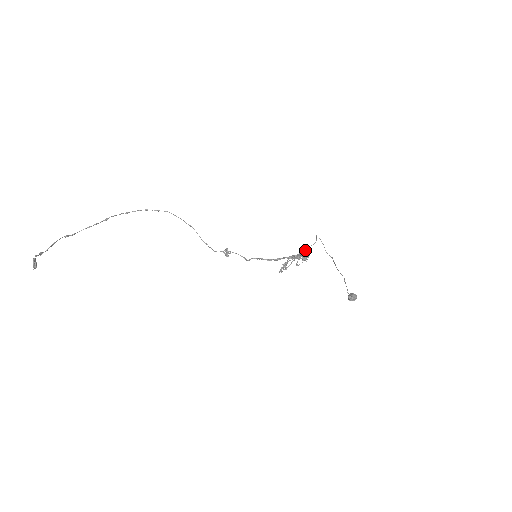
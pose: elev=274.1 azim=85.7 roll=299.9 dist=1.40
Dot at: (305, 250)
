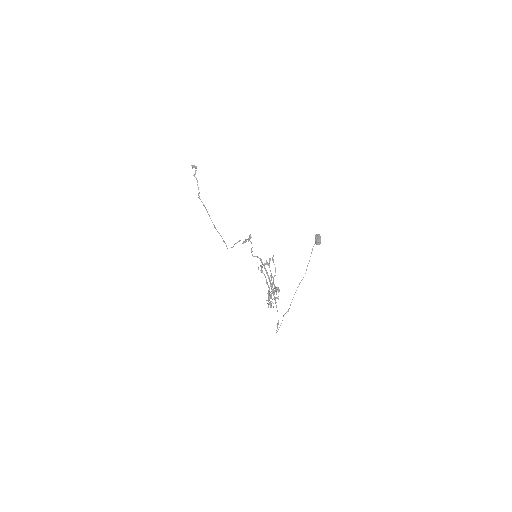
Dot at: (275, 297)
